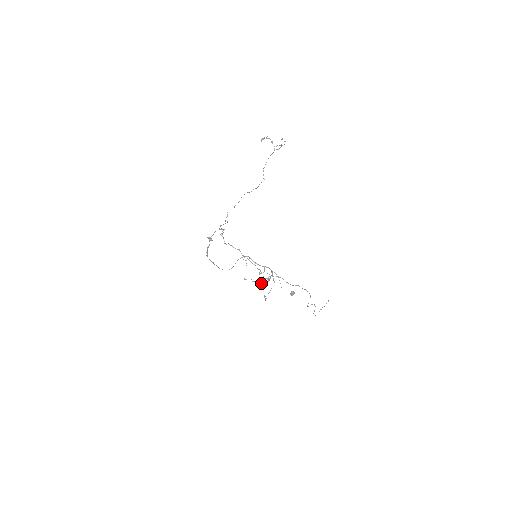
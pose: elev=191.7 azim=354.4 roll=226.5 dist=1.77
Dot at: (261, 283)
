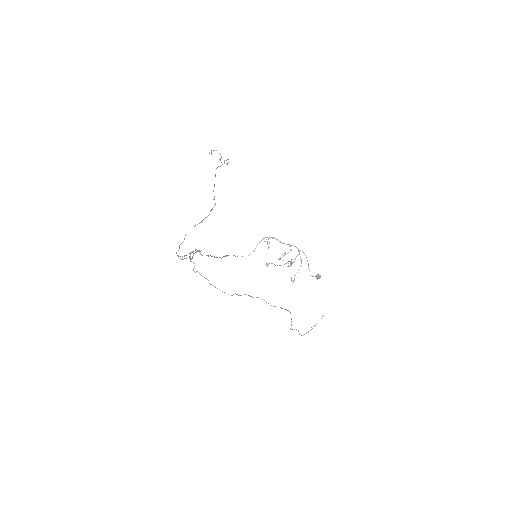
Dot at: occluded
